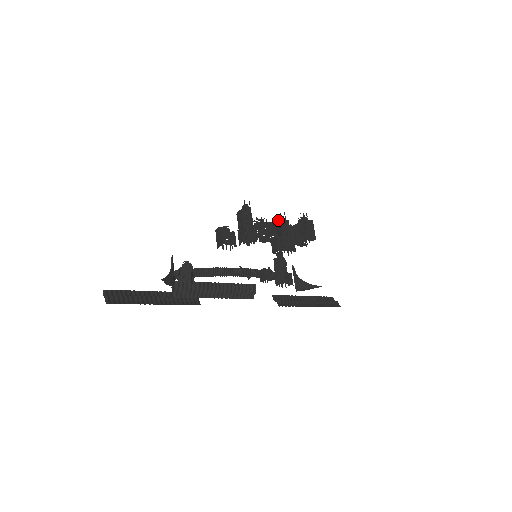
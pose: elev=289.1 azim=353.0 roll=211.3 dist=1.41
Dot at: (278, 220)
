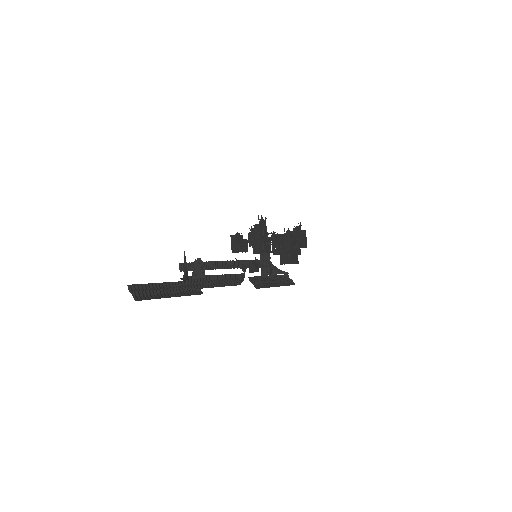
Dot at: (287, 235)
